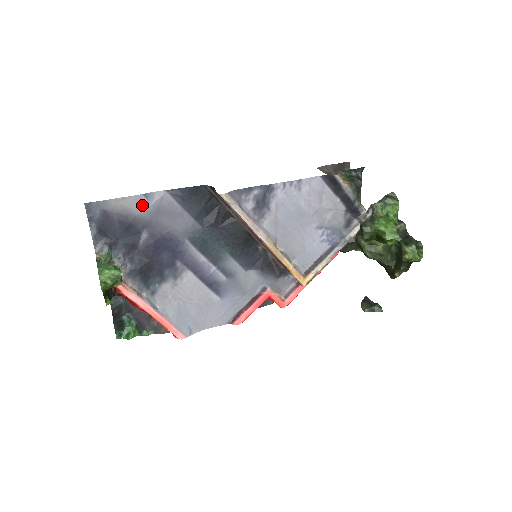
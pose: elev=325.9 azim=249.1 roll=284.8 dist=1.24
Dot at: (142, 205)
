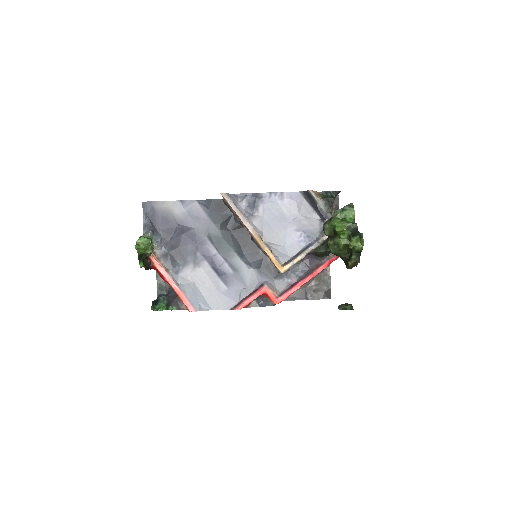
Dot at: (179, 208)
